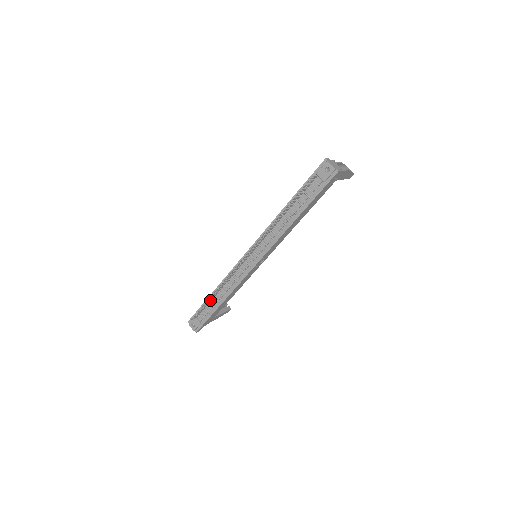
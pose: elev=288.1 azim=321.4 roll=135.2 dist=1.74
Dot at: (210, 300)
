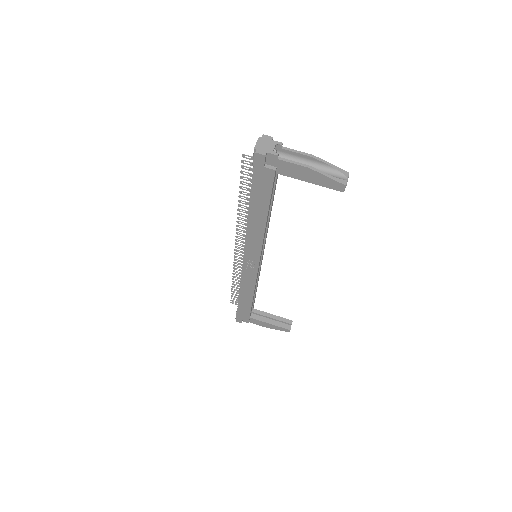
Dot at: occluded
